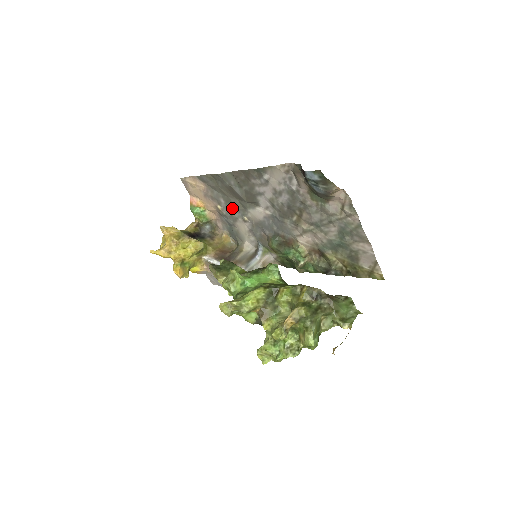
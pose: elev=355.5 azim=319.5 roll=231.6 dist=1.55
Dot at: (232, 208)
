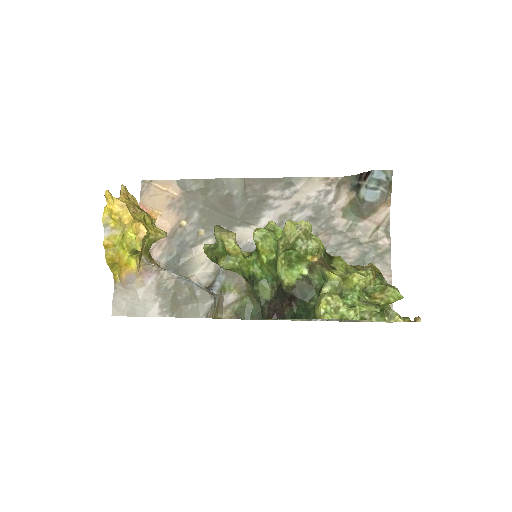
Dot at: (208, 225)
